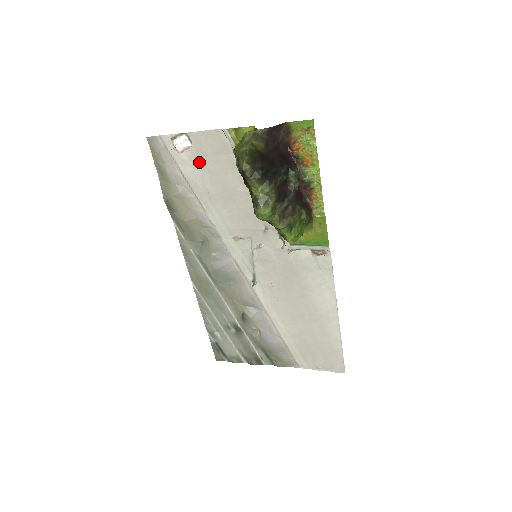
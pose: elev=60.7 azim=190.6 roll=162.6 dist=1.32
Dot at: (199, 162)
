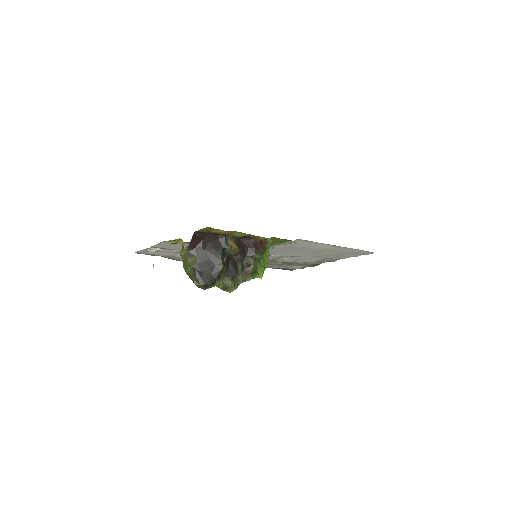
Dot at: (173, 249)
